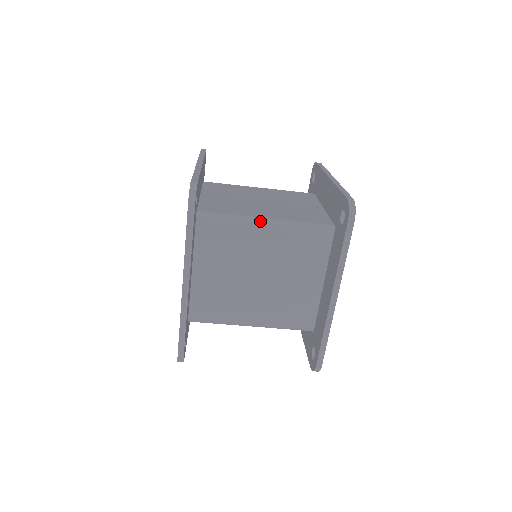
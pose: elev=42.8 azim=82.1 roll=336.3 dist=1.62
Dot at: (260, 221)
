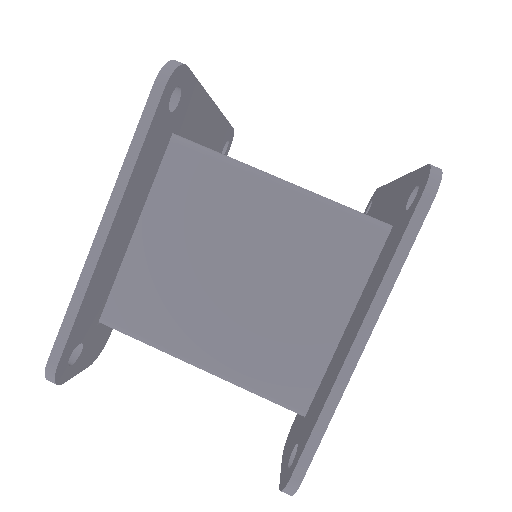
Dot at: occluded
